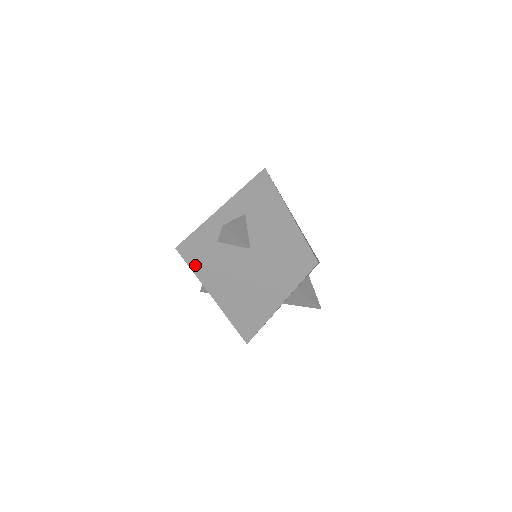
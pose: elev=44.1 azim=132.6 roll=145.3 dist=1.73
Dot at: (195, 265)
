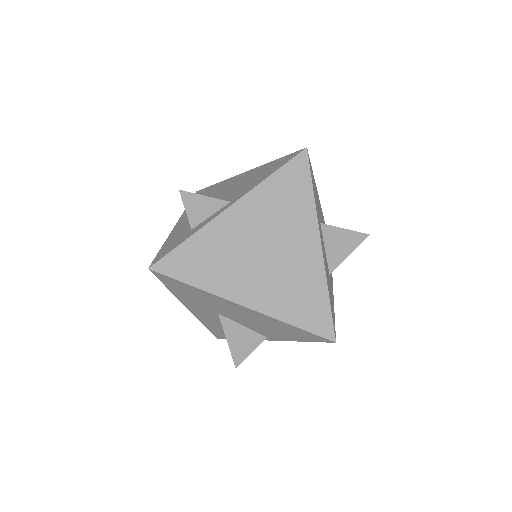
Dot at: (187, 273)
